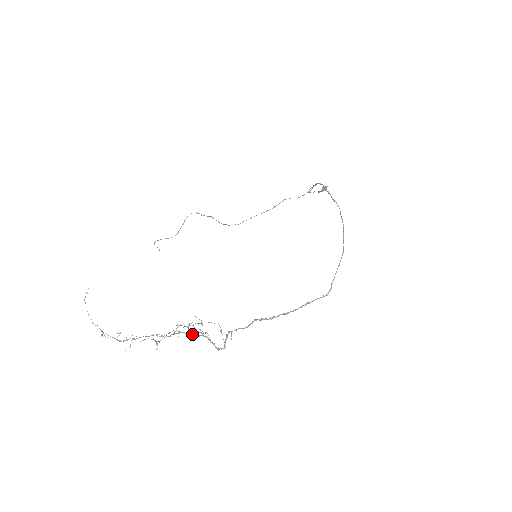
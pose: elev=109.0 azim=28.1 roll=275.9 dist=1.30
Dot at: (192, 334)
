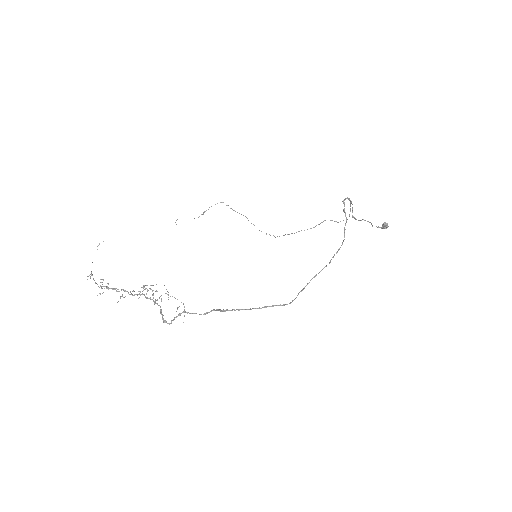
Dot at: (150, 299)
